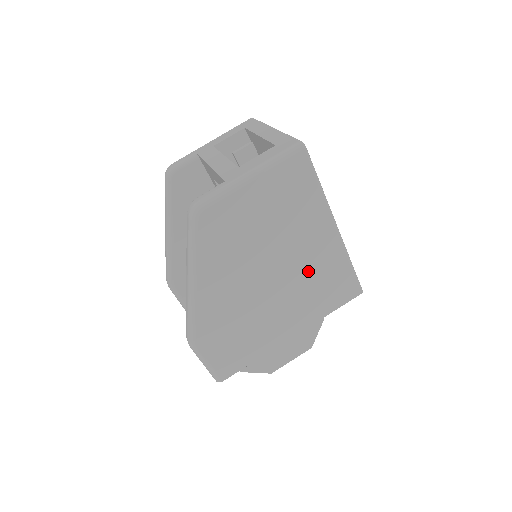
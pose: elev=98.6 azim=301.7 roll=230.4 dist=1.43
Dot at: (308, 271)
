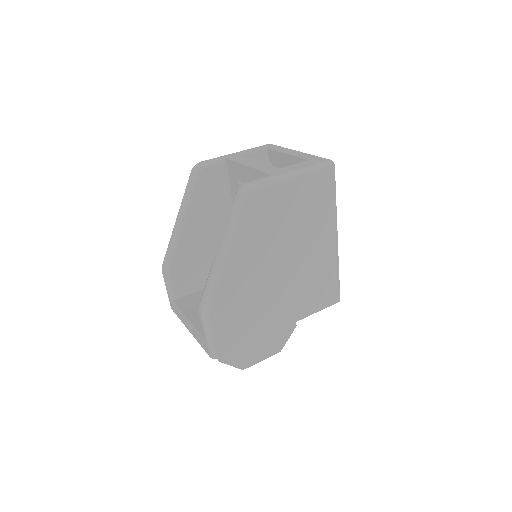
Dot at: (309, 269)
